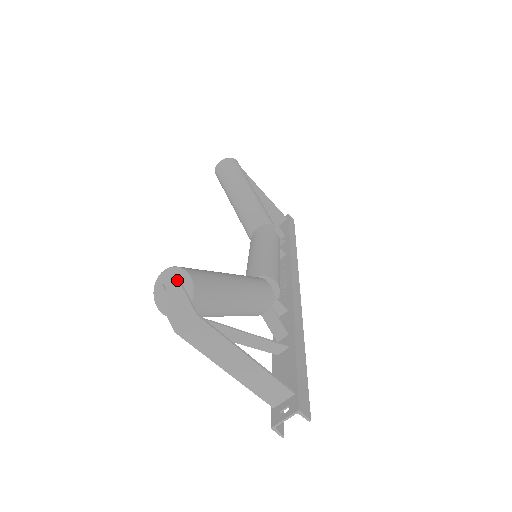
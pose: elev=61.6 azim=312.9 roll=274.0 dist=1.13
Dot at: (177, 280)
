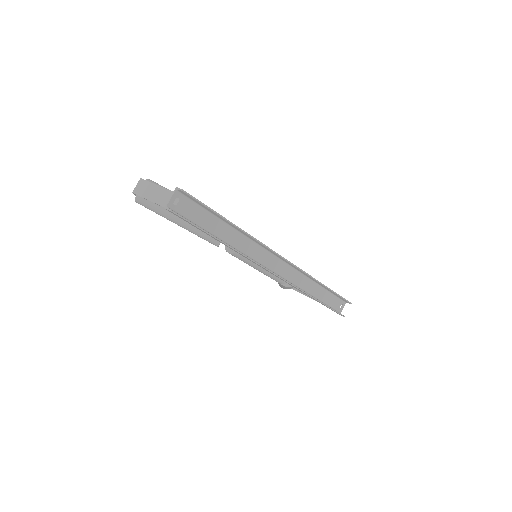
Dot at: occluded
